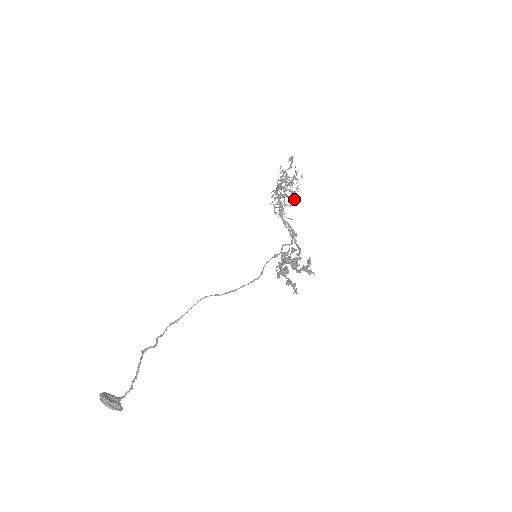
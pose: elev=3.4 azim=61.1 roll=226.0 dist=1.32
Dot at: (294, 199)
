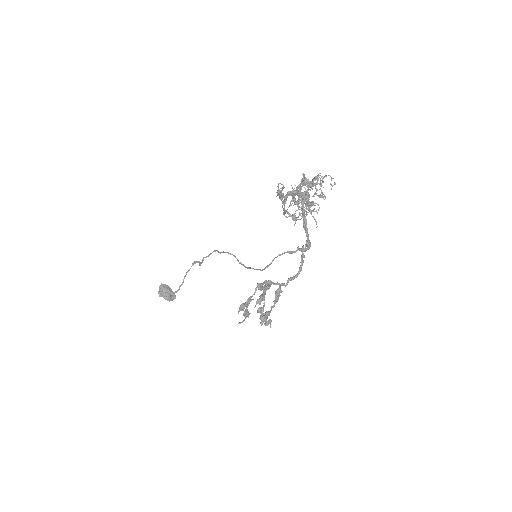
Dot at: (318, 205)
